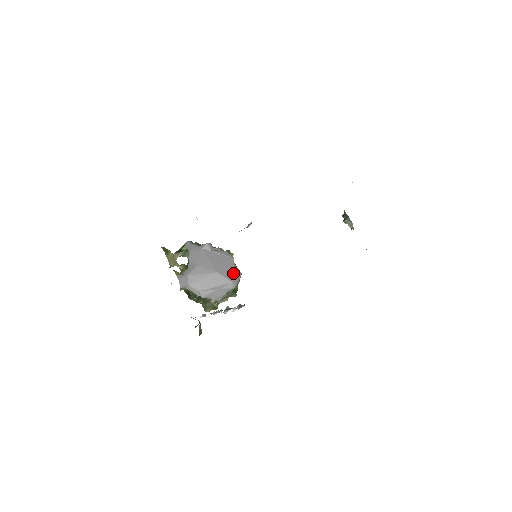
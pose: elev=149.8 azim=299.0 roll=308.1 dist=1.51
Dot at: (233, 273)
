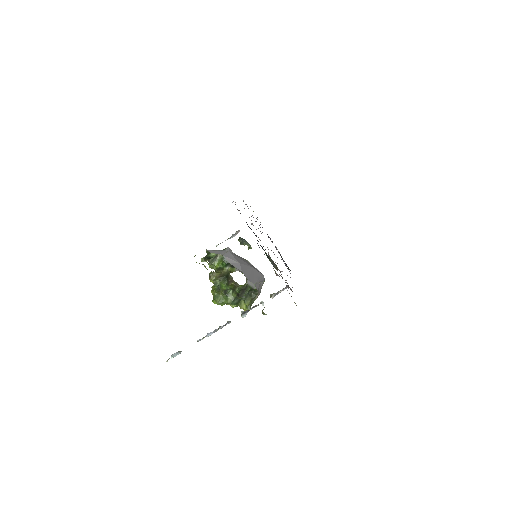
Dot at: (257, 269)
